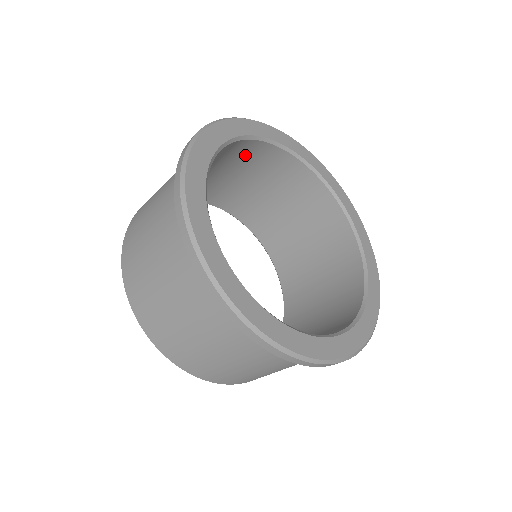
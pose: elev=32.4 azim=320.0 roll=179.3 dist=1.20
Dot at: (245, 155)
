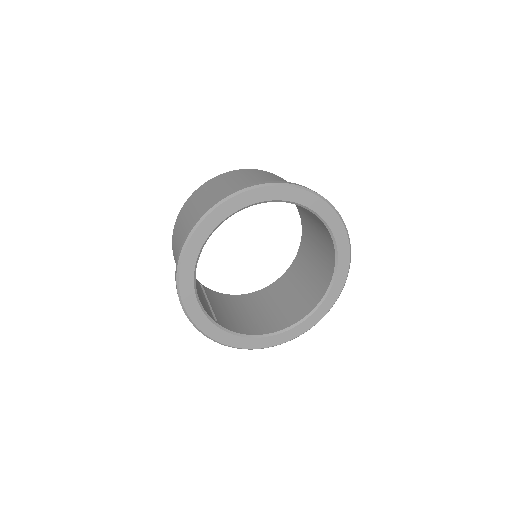
Dot at: occluded
